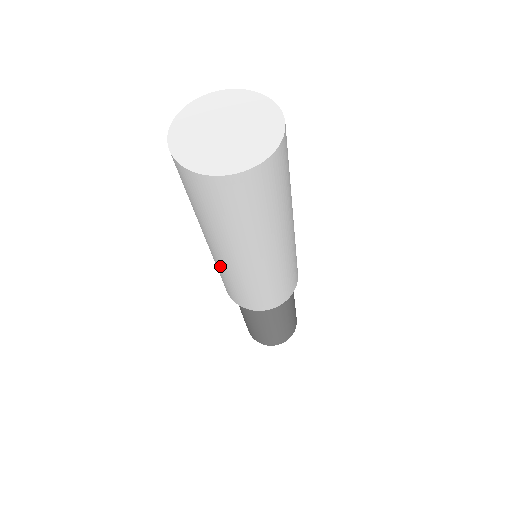
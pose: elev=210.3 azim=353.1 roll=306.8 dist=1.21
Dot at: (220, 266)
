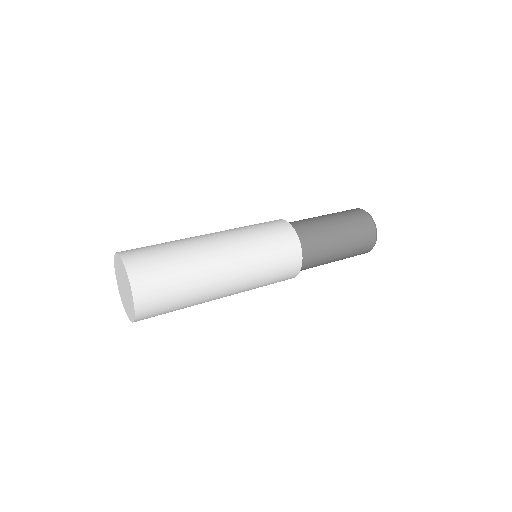
Dot at: occluded
